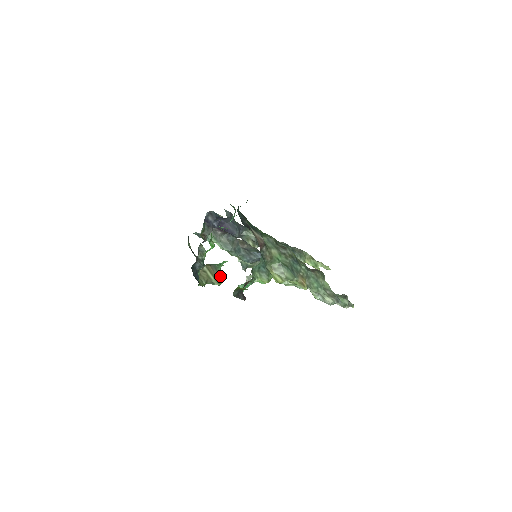
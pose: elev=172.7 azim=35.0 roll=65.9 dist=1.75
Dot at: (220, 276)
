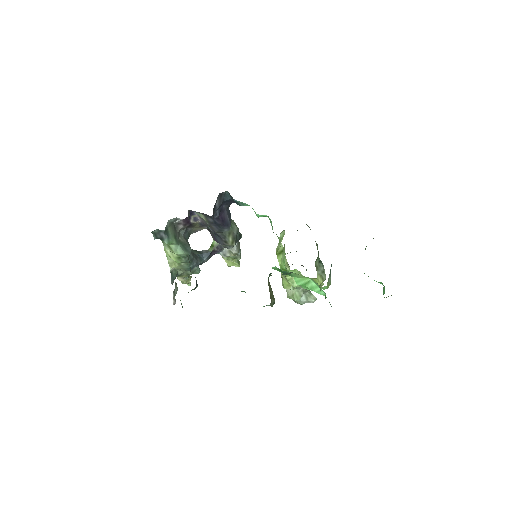
Dot at: occluded
